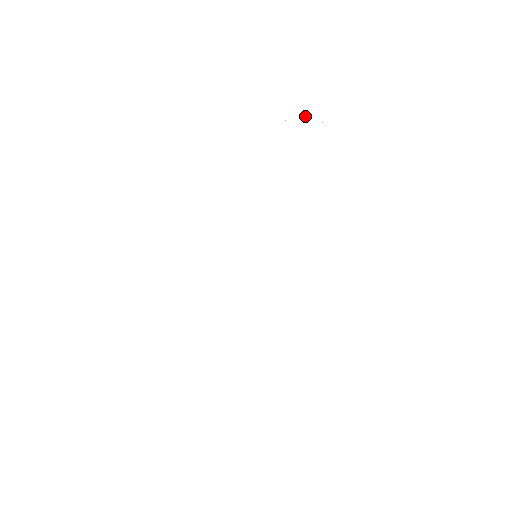
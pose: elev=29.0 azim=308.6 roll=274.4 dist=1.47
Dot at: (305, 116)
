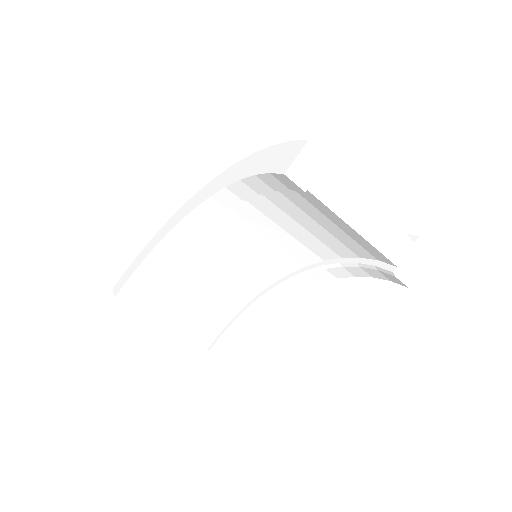
Dot at: (295, 154)
